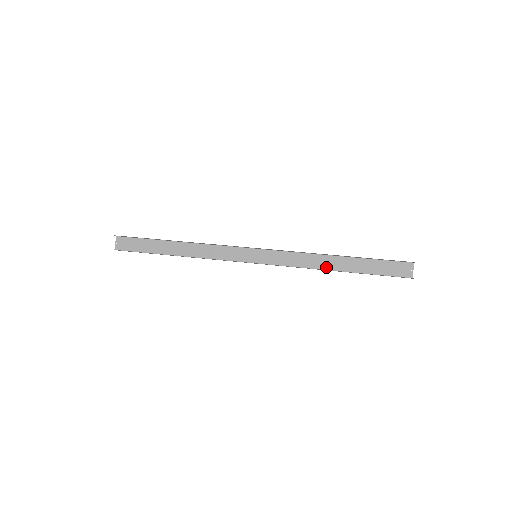
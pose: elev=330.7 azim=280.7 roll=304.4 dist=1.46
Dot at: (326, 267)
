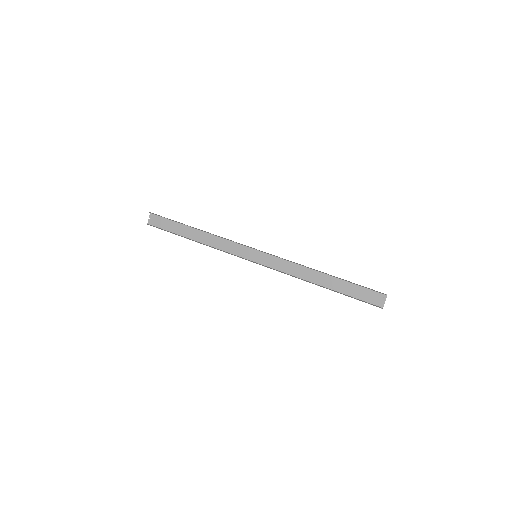
Dot at: (311, 280)
